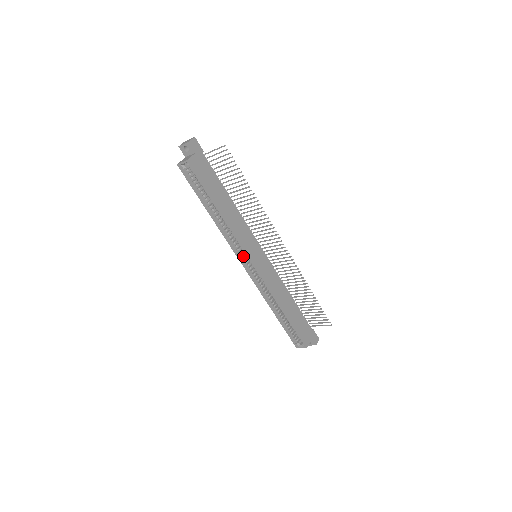
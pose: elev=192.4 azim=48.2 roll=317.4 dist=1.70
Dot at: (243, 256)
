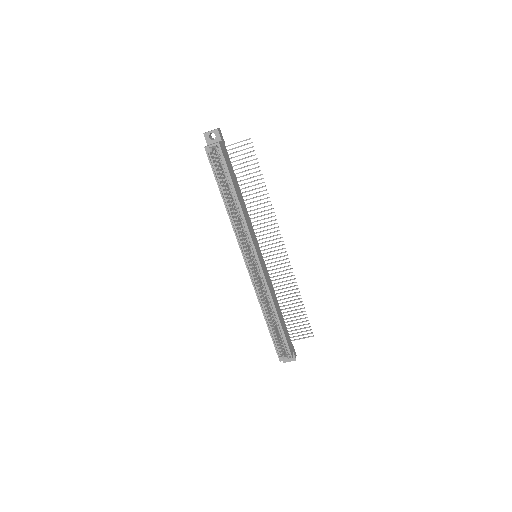
Dot at: (246, 254)
